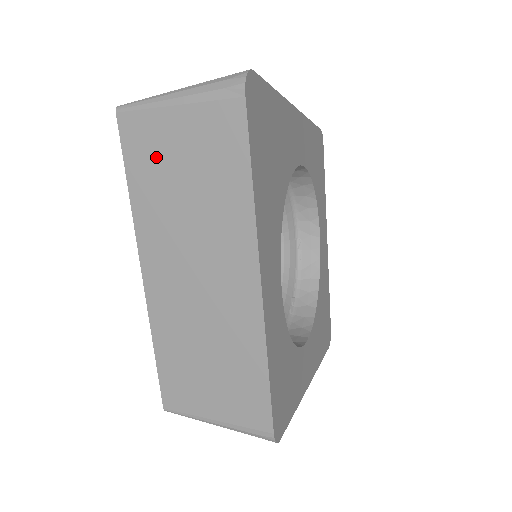
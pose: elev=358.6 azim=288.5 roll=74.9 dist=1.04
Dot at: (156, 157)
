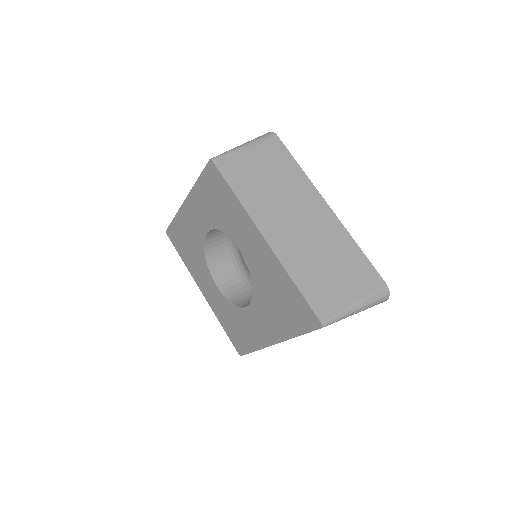
Dot at: occluded
